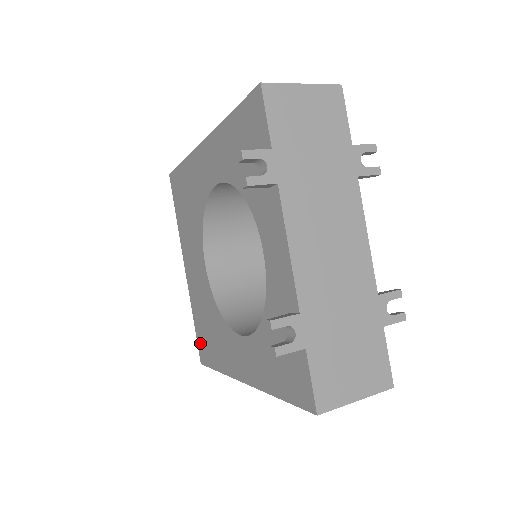
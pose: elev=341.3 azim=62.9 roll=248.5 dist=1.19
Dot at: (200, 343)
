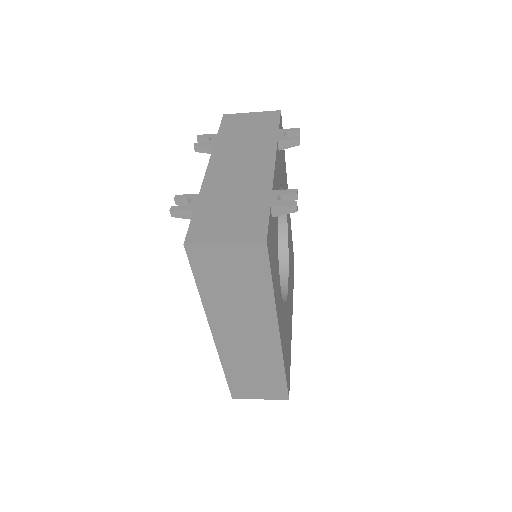
Dot at: occluded
